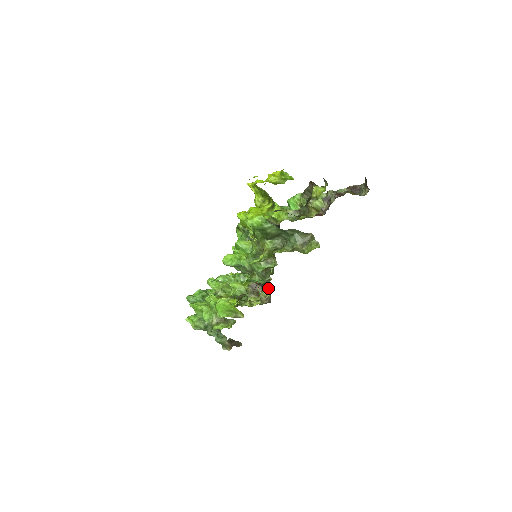
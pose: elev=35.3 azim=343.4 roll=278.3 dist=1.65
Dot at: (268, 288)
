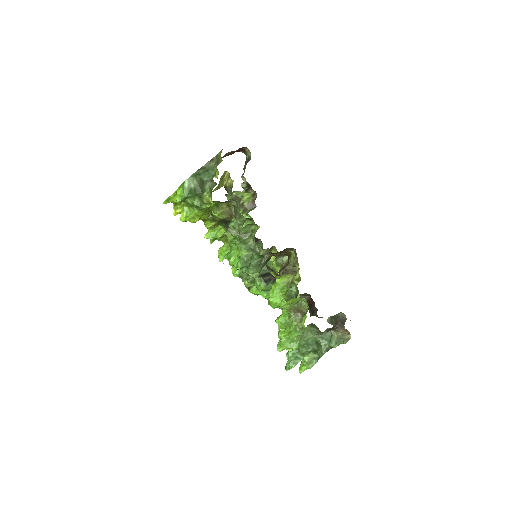
Dot at: (289, 256)
